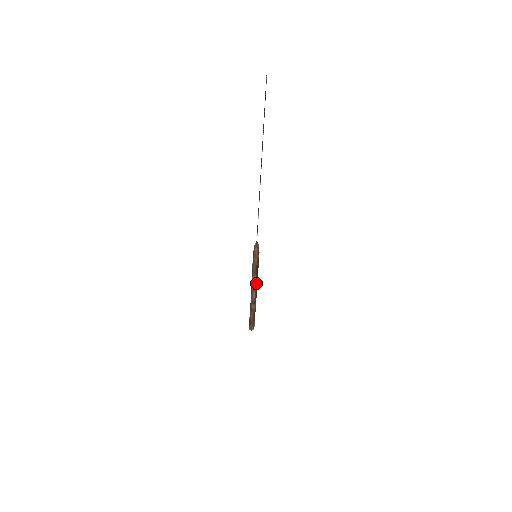
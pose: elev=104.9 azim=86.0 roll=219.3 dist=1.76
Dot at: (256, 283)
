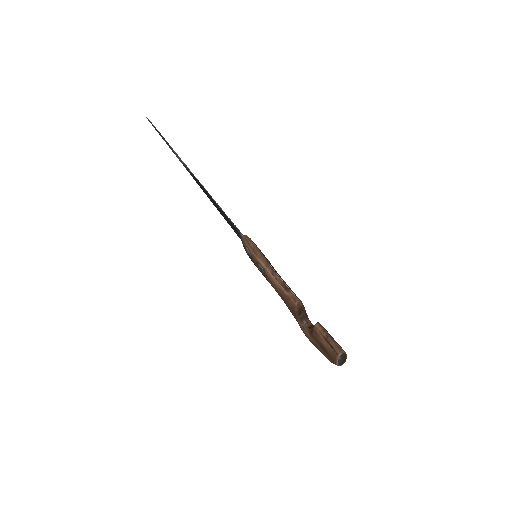
Dot at: (283, 282)
